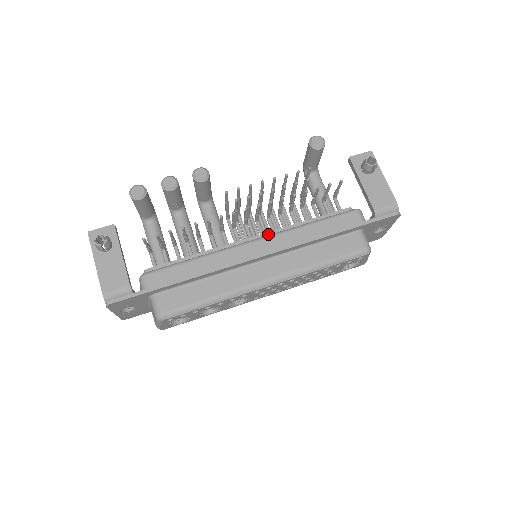
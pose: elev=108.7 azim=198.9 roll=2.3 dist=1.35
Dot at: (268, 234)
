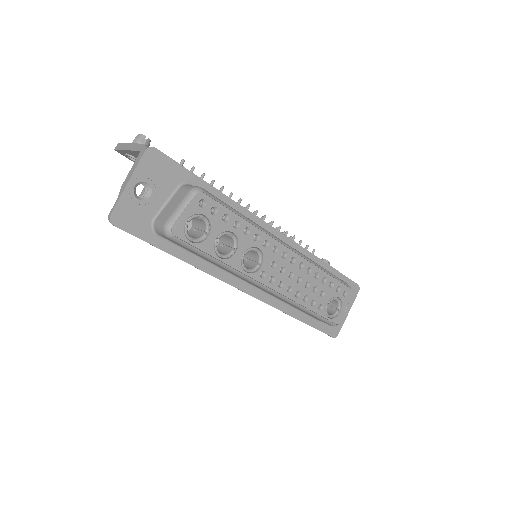
Dot at: occluded
